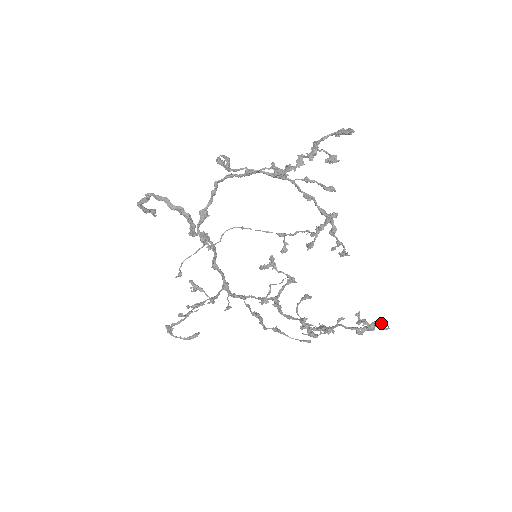
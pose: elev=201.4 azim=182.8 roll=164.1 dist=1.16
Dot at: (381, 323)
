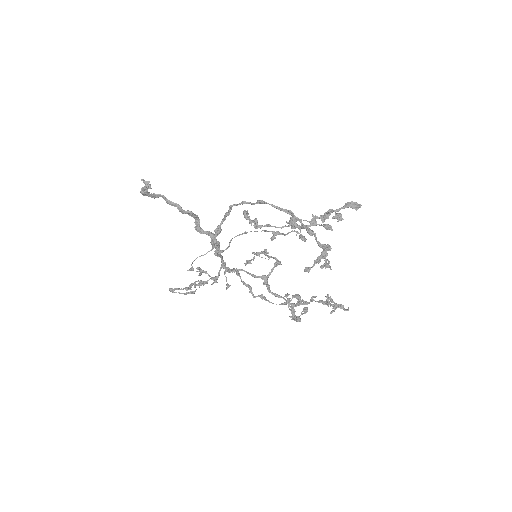
Dot at: (343, 305)
